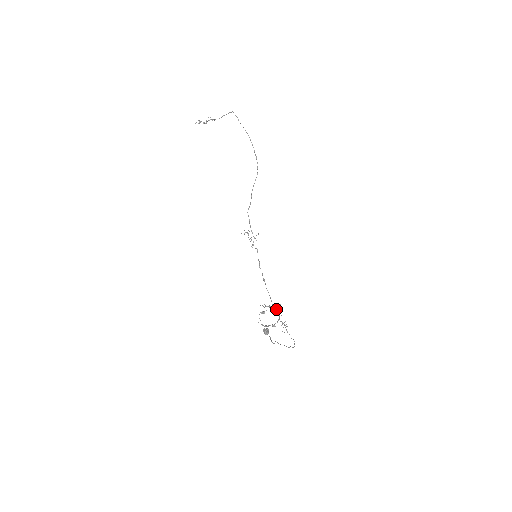
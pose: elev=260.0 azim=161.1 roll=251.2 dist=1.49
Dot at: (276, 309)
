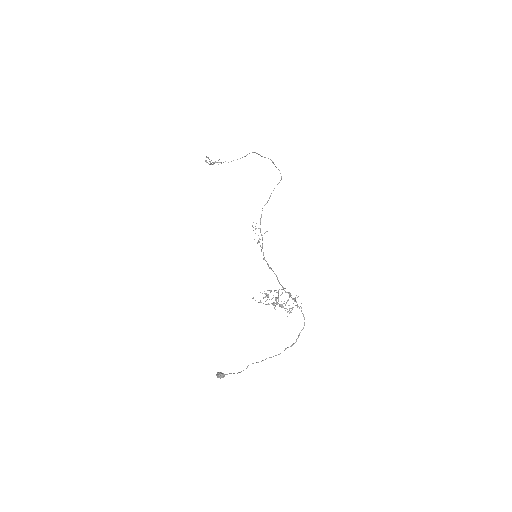
Dot at: (285, 291)
